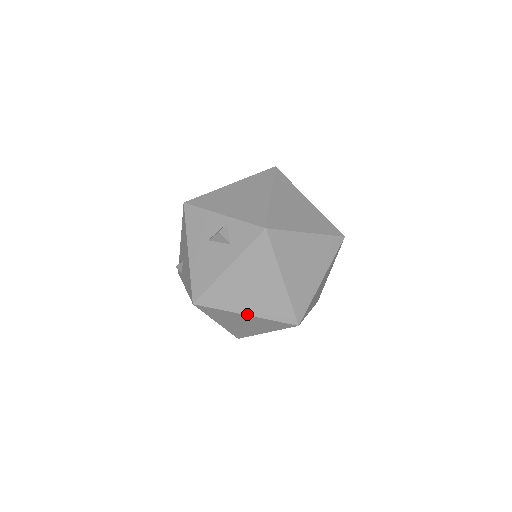
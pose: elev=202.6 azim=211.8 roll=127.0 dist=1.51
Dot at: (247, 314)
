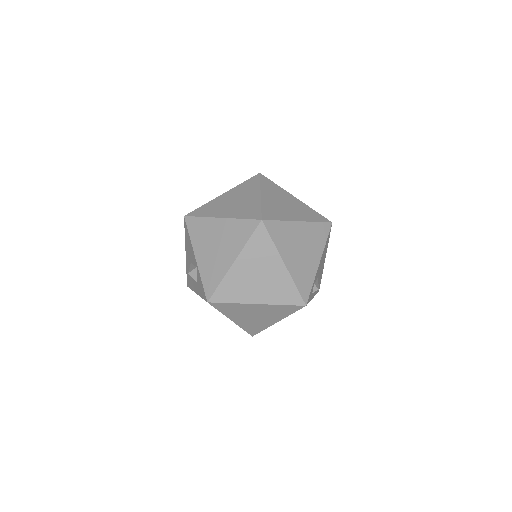
Dot at: occluded
